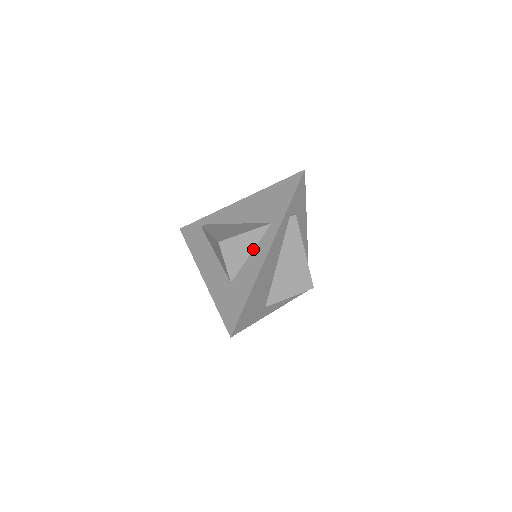
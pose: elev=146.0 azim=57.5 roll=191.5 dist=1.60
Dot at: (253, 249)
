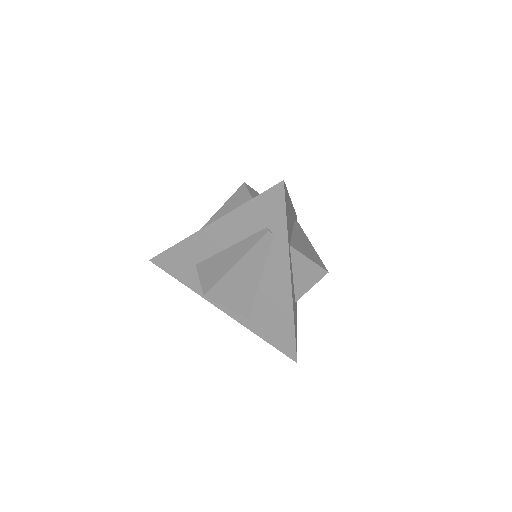
Dot at: occluded
